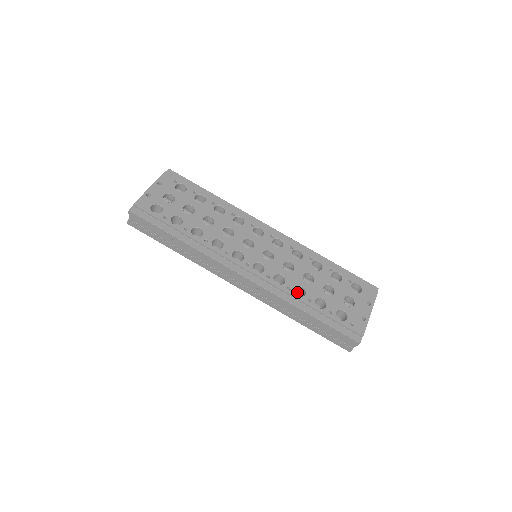
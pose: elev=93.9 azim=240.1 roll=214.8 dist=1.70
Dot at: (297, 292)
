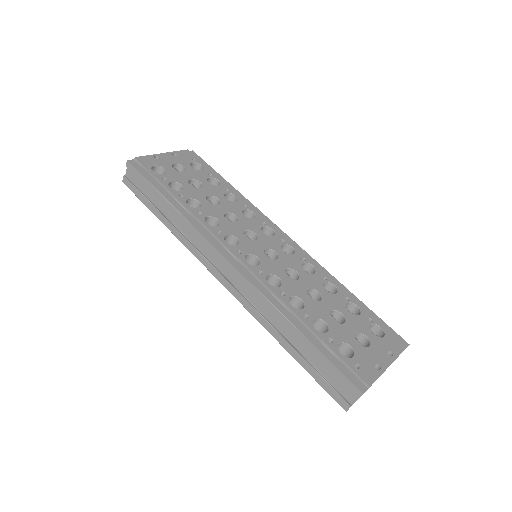
Dot at: occluded
